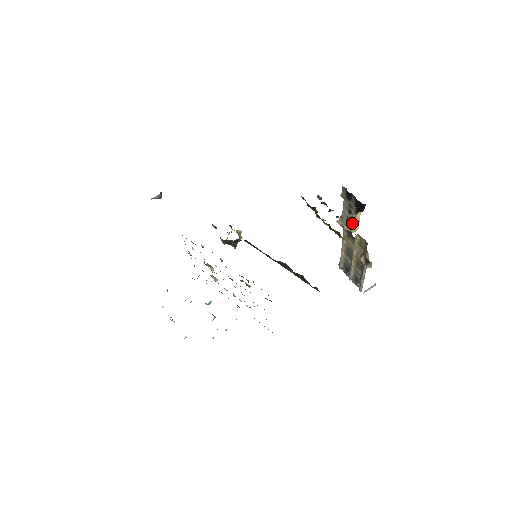
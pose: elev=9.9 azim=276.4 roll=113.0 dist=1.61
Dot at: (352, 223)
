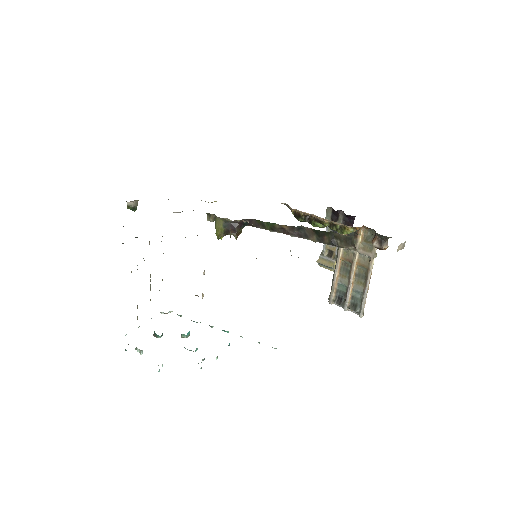
Dot at: (336, 254)
